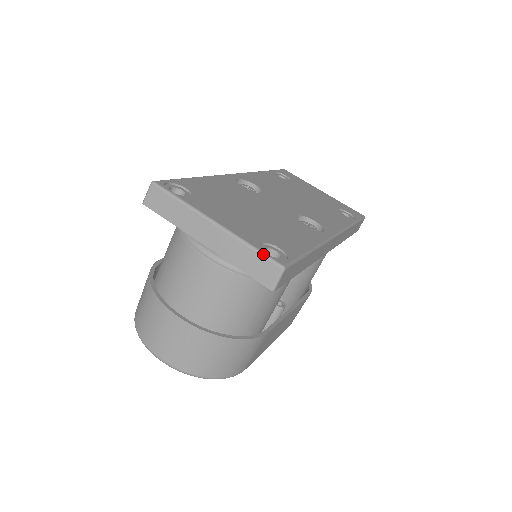
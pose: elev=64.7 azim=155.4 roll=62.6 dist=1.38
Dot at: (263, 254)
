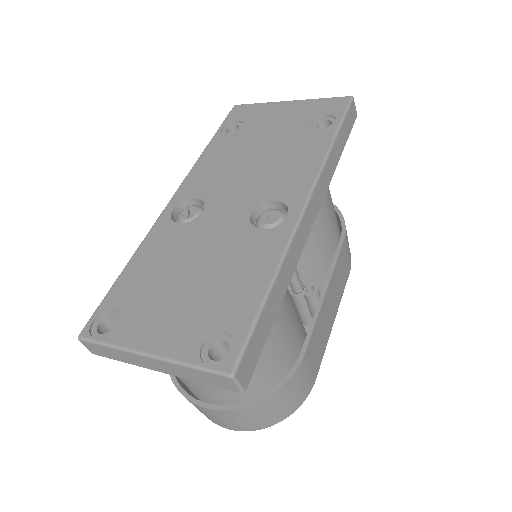
Dot at: (204, 370)
